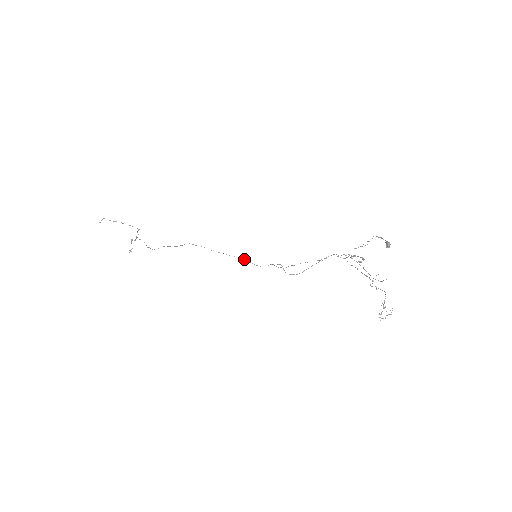
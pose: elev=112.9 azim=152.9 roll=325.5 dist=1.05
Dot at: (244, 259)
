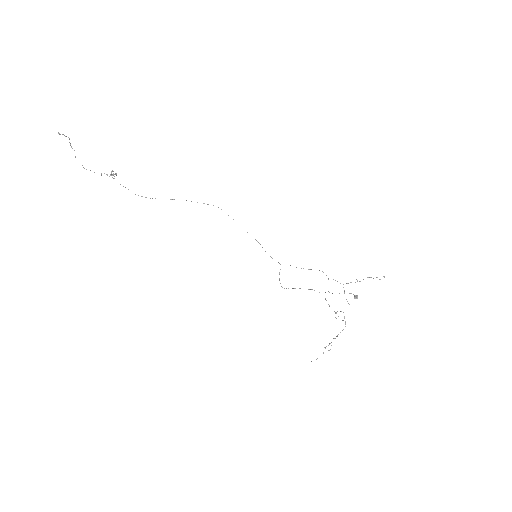
Dot at: (262, 247)
